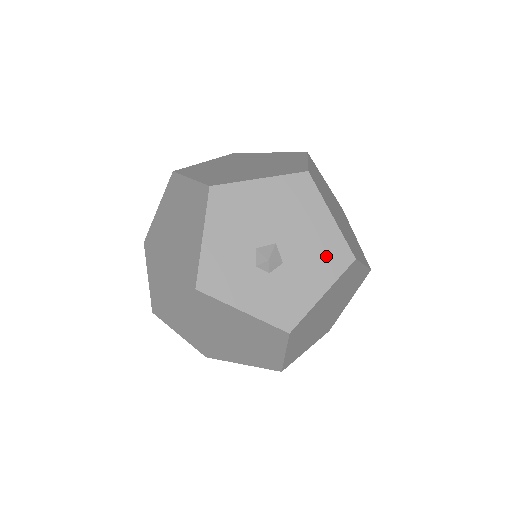
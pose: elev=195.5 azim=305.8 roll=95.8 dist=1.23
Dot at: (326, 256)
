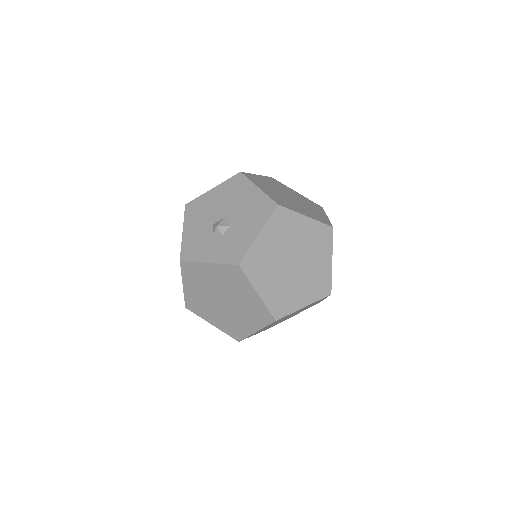
Dot at: (257, 211)
